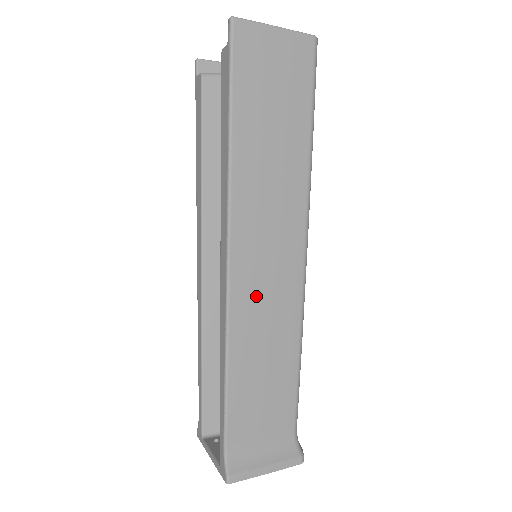
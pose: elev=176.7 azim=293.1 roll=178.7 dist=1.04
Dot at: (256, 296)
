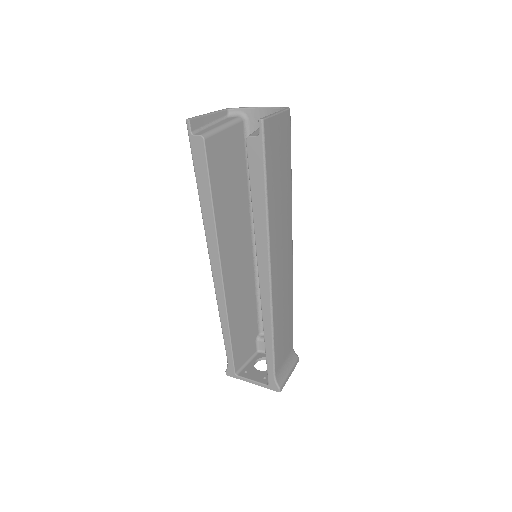
Dot at: (280, 287)
